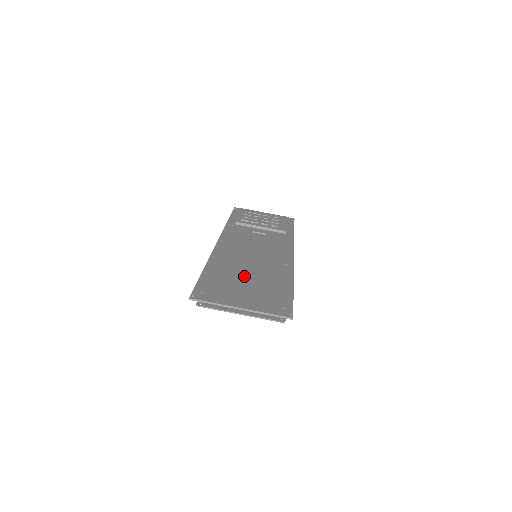
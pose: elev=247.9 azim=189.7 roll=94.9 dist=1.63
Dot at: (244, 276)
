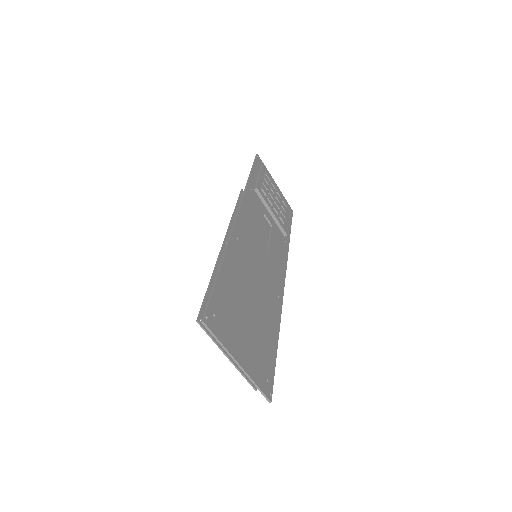
Dot at: (249, 301)
